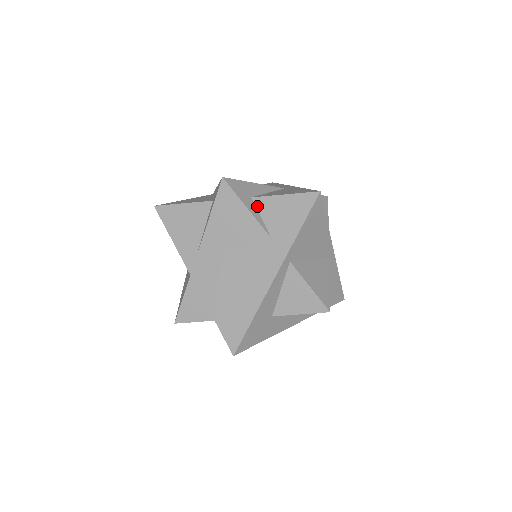
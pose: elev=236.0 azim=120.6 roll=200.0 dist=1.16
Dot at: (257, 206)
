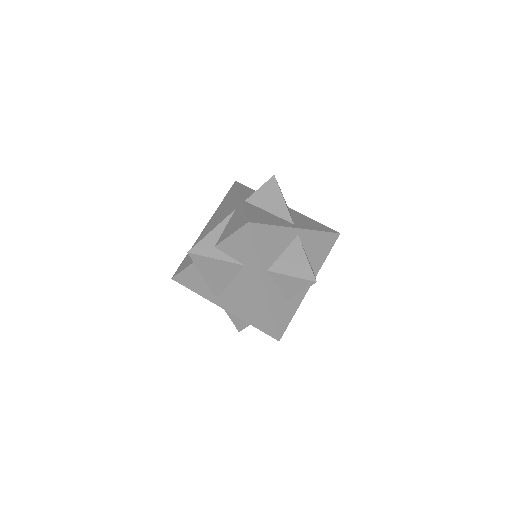
Dot at: (222, 250)
